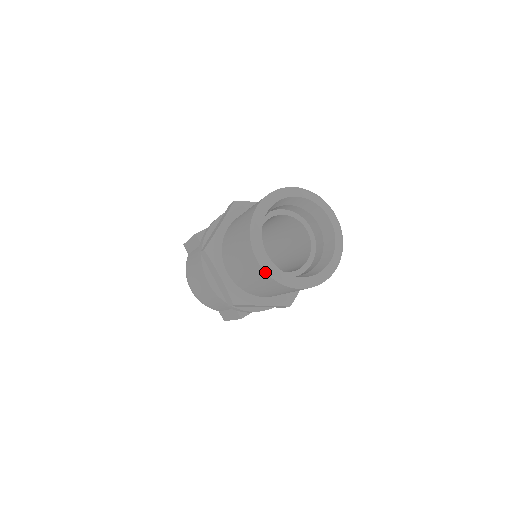
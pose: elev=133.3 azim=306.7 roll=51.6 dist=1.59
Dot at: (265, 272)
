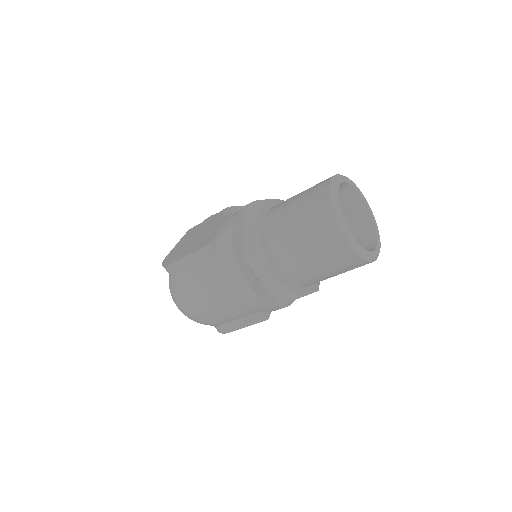
Dot at: (356, 252)
